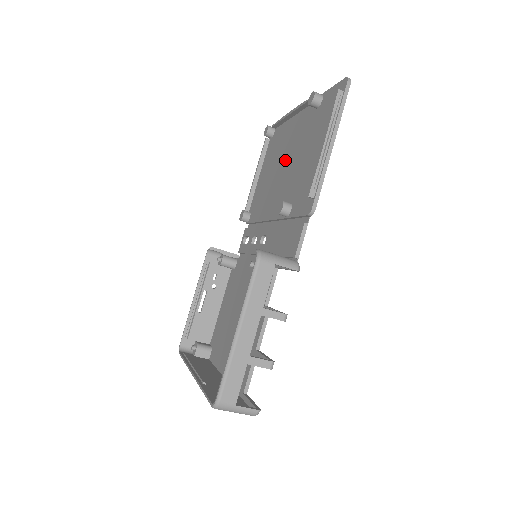
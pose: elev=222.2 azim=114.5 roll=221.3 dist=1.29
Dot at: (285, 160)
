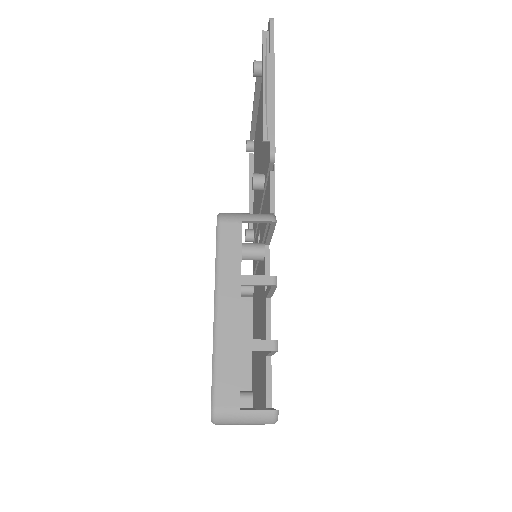
Dot at: (259, 149)
